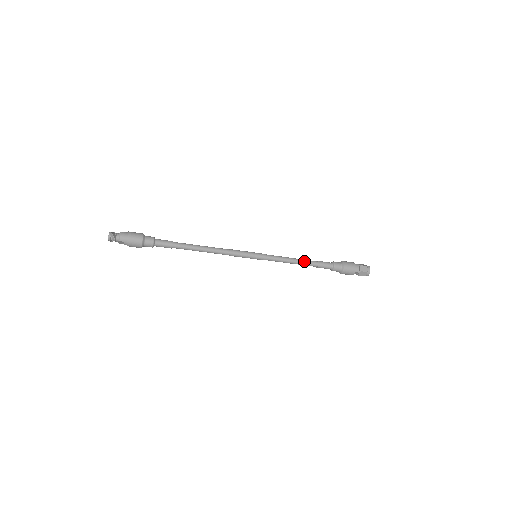
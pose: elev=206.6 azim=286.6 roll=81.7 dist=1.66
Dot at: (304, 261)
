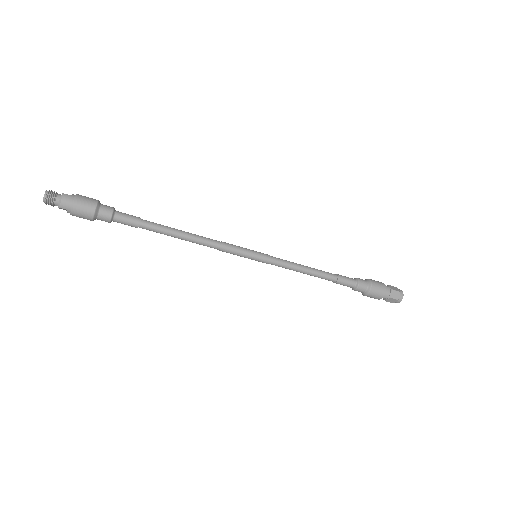
Dot at: (320, 273)
